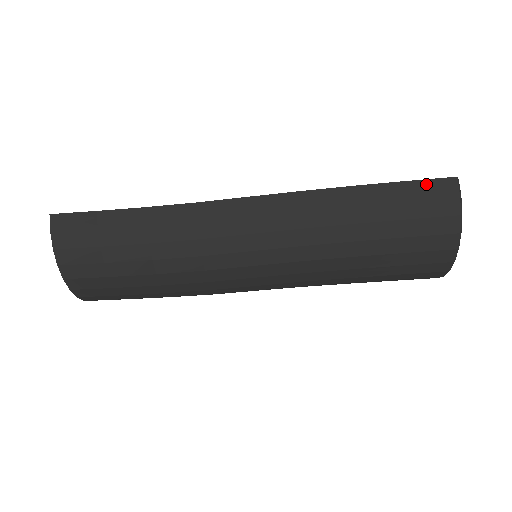
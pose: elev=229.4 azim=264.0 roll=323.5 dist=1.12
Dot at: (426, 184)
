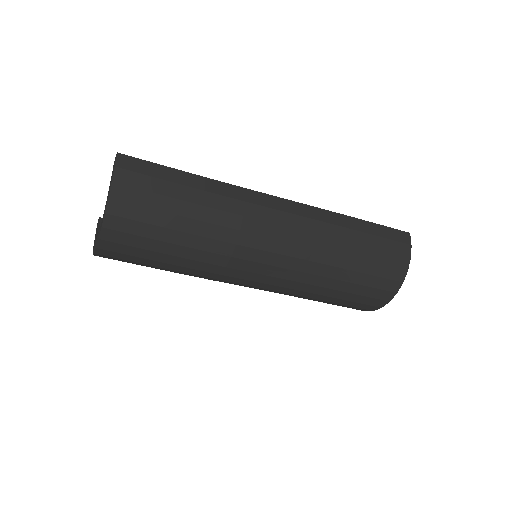
Dot at: (393, 231)
